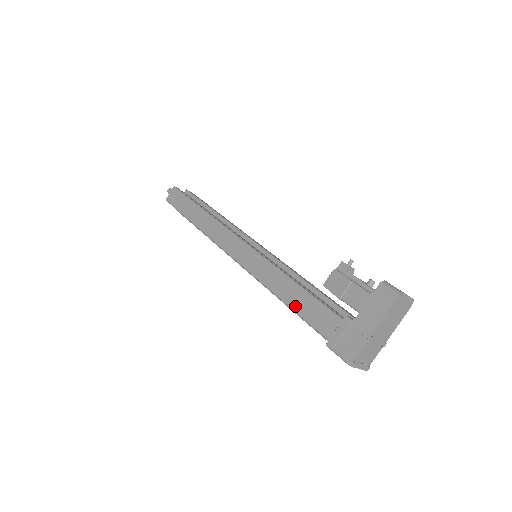
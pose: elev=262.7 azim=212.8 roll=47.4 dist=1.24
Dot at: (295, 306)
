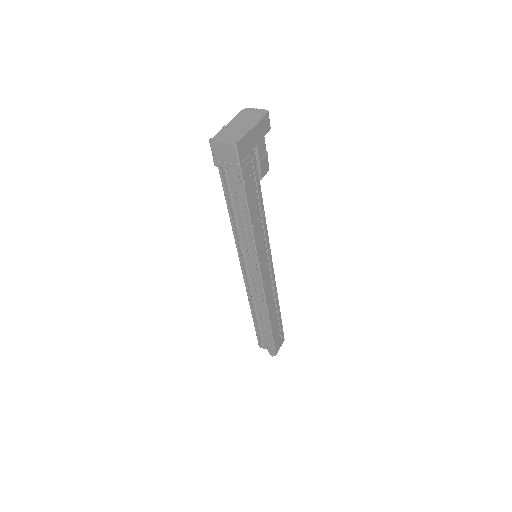
Dot at: (227, 200)
